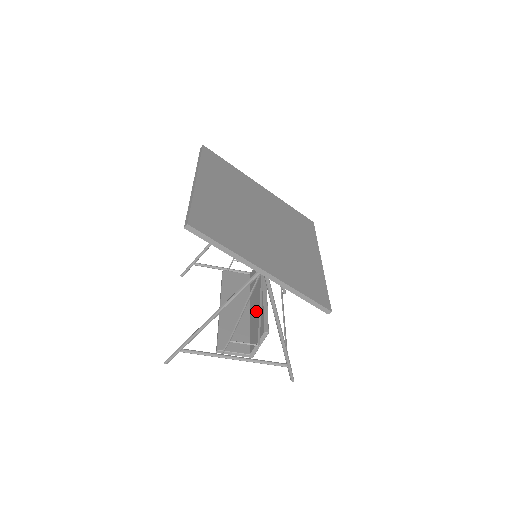
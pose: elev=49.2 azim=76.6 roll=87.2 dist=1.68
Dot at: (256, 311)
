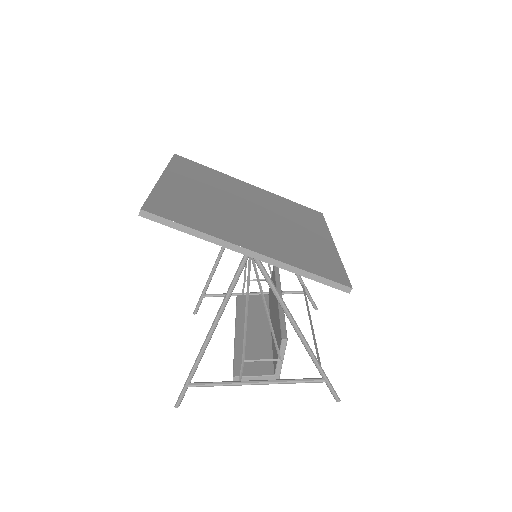
Dot at: (274, 324)
